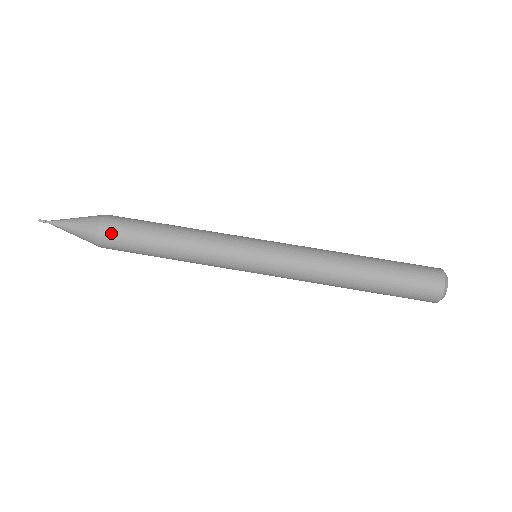
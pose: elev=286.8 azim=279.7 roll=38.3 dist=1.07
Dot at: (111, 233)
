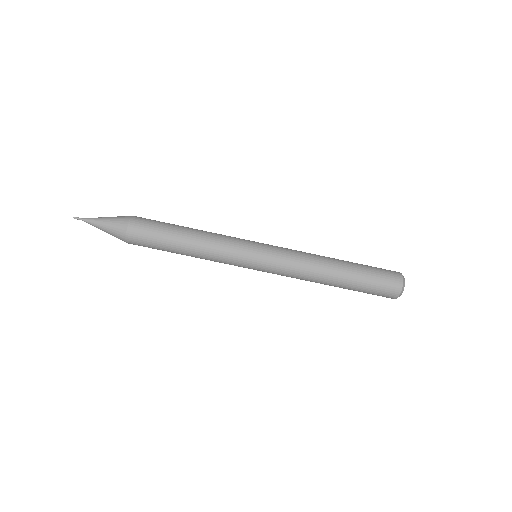
Dot at: (138, 244)
